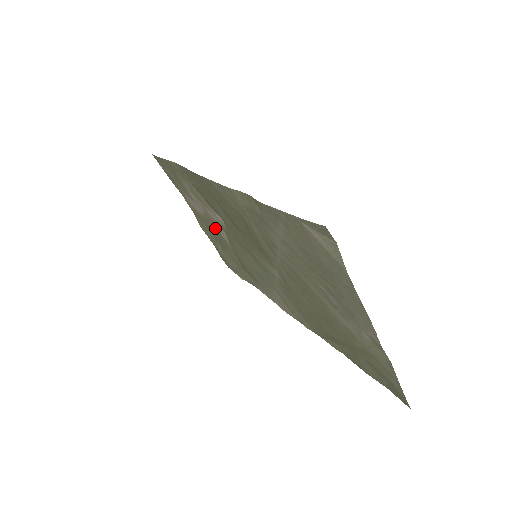
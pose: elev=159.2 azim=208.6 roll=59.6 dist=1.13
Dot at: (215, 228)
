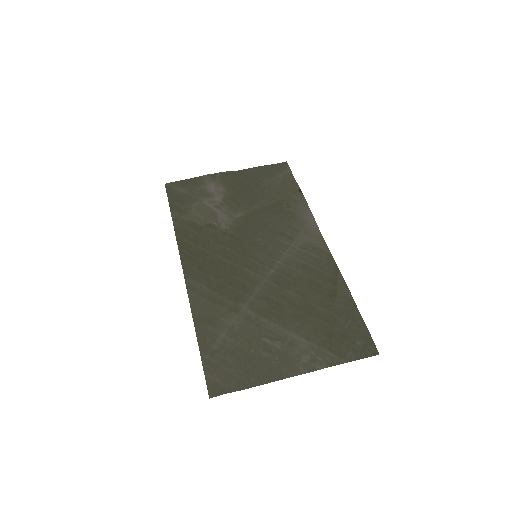
Dot at: (236, 204)
